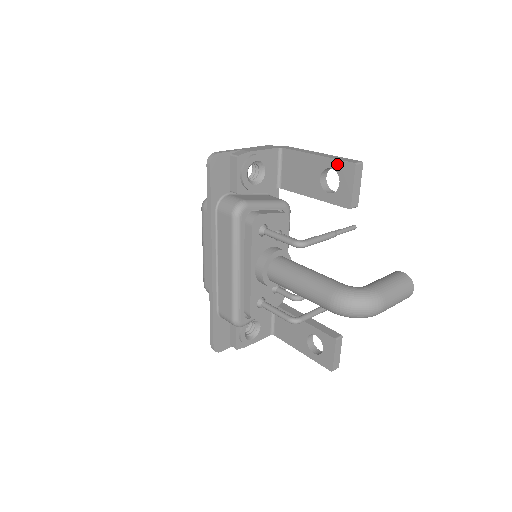
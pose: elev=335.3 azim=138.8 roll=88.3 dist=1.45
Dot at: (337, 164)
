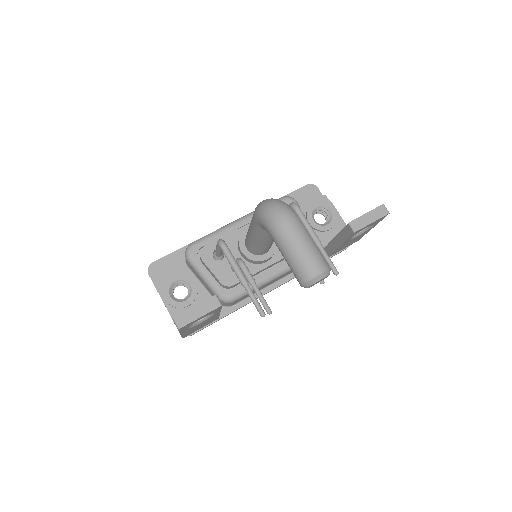
Dot at: occluded
